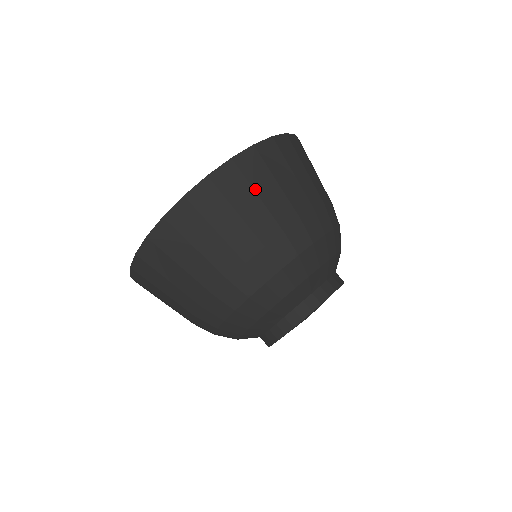
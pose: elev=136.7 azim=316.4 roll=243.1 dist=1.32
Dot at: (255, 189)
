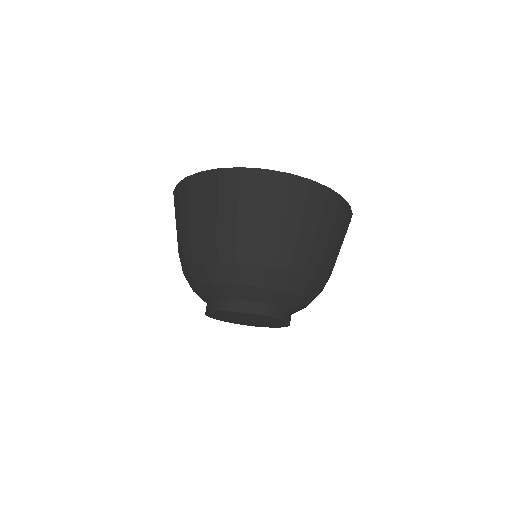
Dot at: (240, 198)
